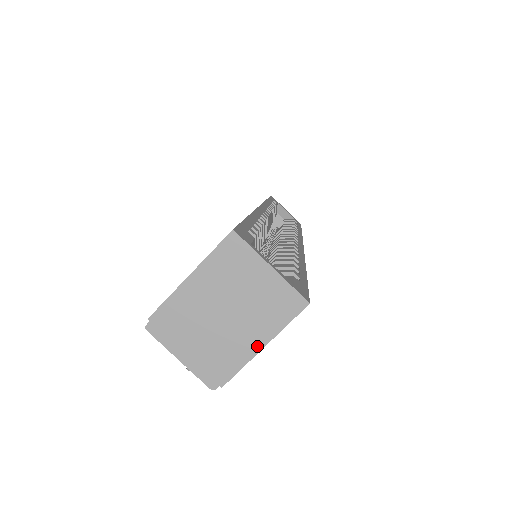
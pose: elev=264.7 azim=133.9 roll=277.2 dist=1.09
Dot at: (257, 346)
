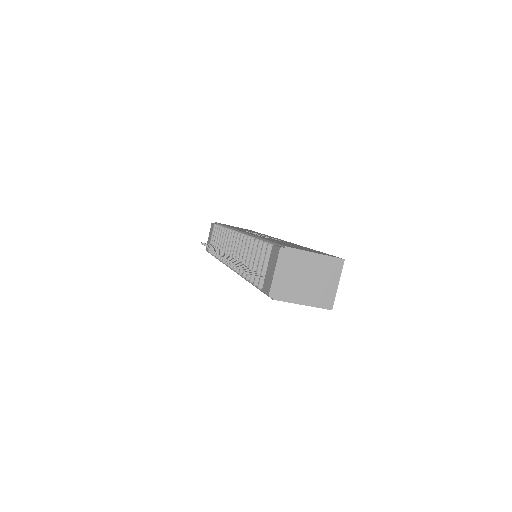
Dot at: (302, 302)
